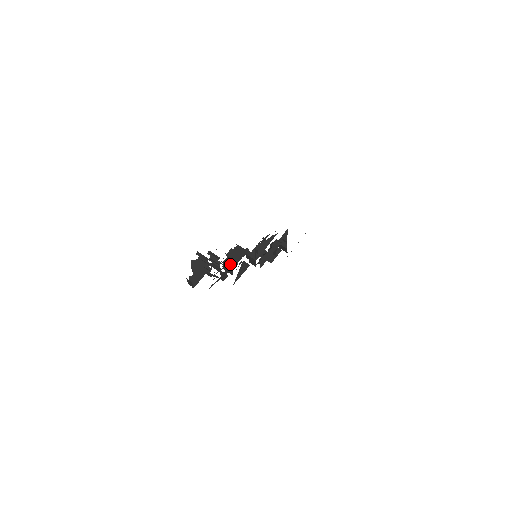
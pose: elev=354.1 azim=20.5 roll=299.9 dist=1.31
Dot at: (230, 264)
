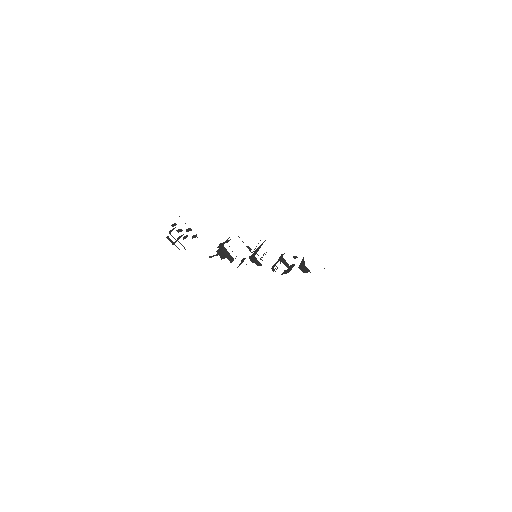
Dot at: (220, 249)
